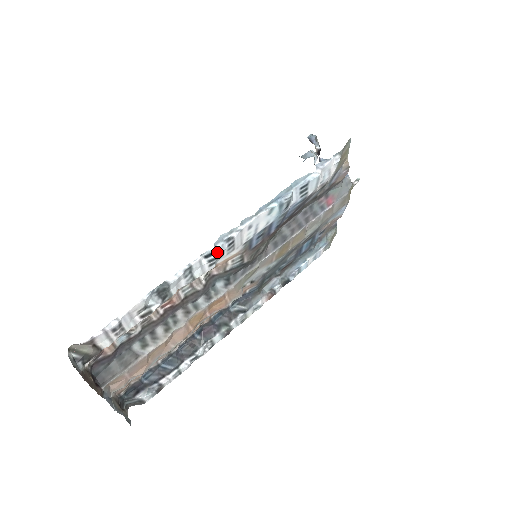
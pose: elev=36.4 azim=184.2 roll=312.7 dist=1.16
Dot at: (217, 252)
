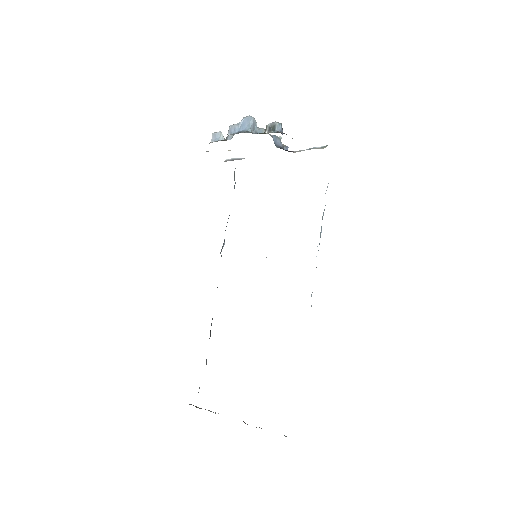
Dot at: occluded
